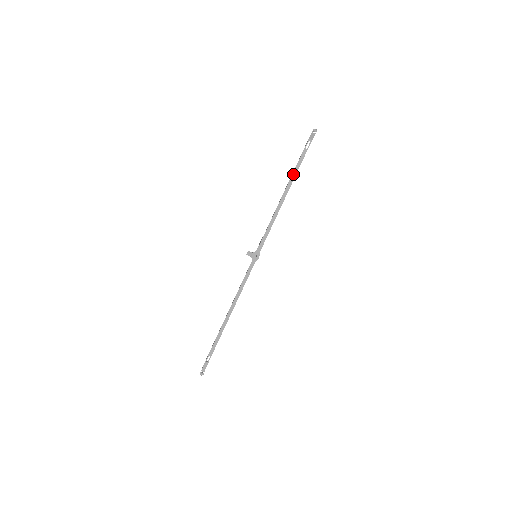
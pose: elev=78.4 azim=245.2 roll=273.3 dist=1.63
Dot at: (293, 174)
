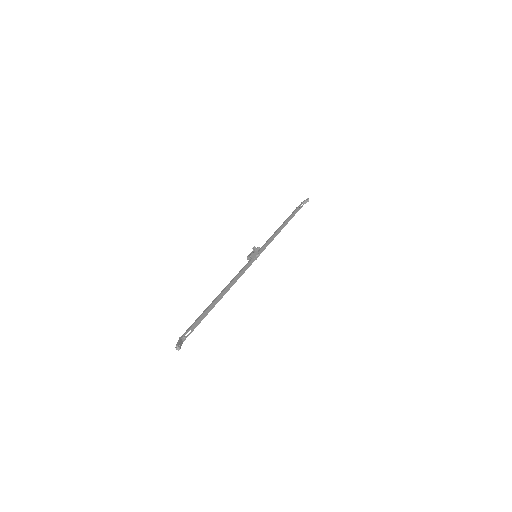
Dot at: (291, 216)
